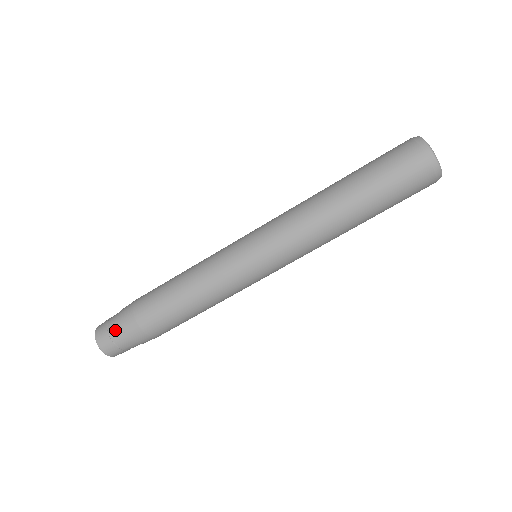
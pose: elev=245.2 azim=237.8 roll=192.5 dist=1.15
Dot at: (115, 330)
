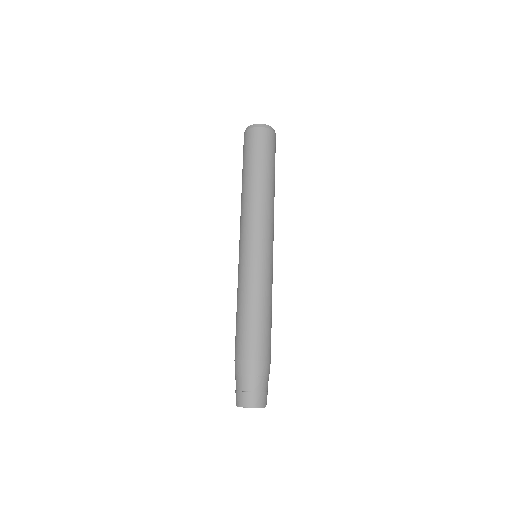
Dot at: (245, 384)
